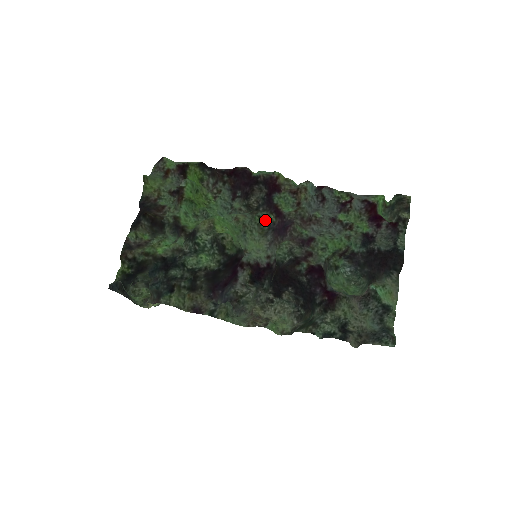
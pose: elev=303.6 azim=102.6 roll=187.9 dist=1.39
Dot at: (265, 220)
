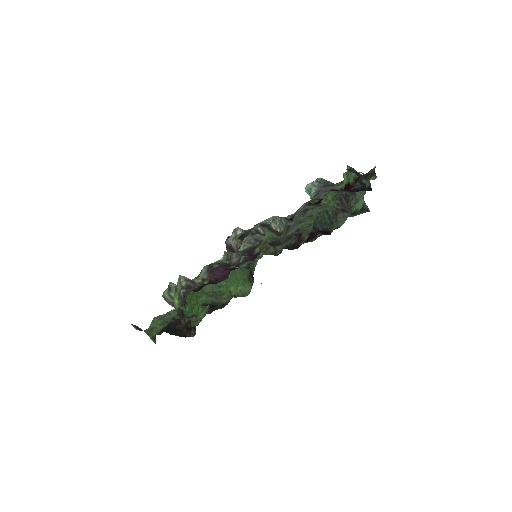
Dot at: occluded
